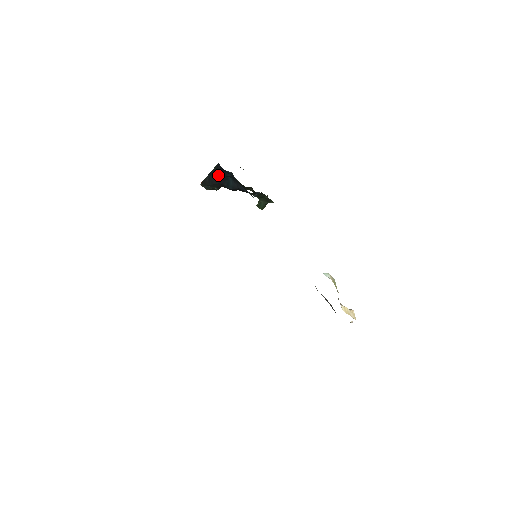
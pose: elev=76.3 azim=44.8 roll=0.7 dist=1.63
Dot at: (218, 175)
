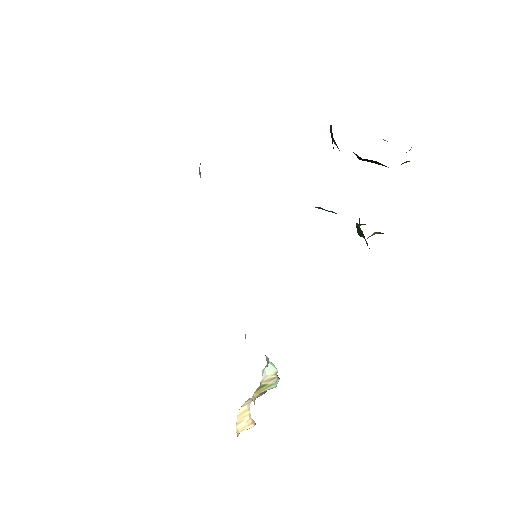
Dot at: occluded
